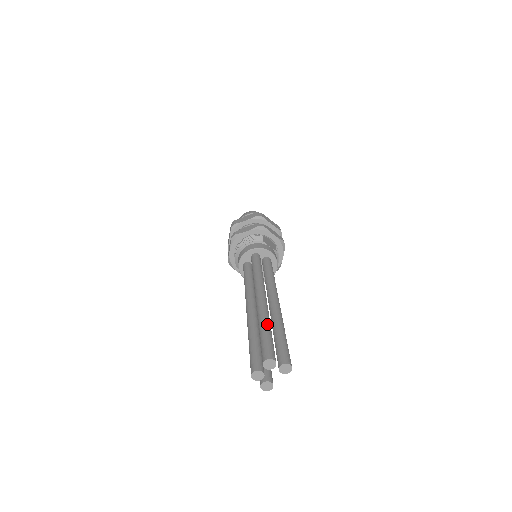
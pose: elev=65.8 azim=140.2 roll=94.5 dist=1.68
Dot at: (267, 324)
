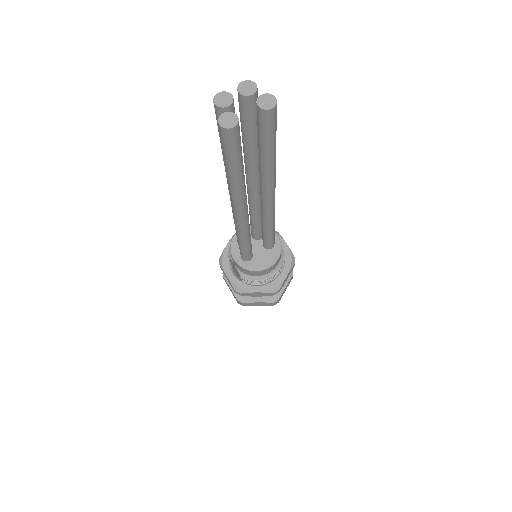
Dot at: occluded
